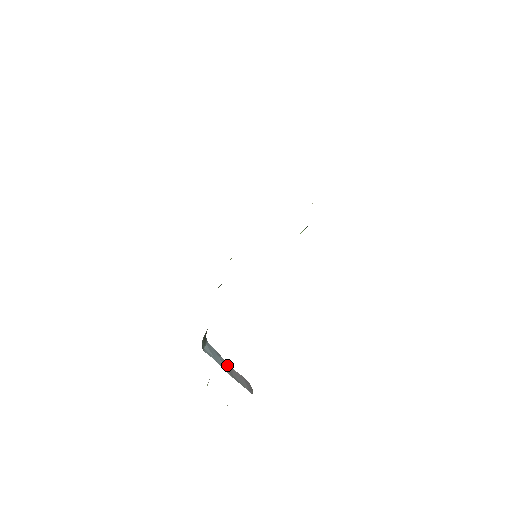
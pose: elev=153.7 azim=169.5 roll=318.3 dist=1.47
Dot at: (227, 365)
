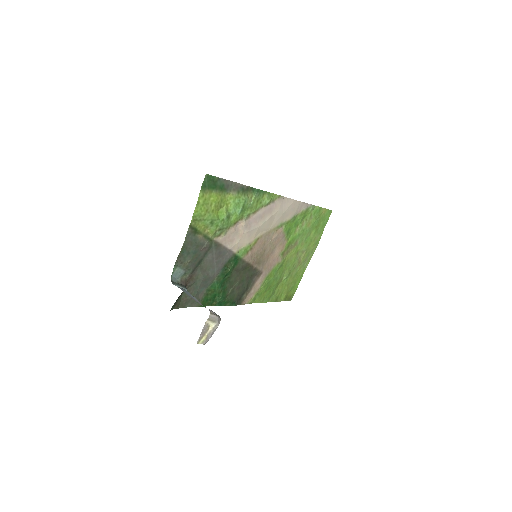
Dot at: occluded
